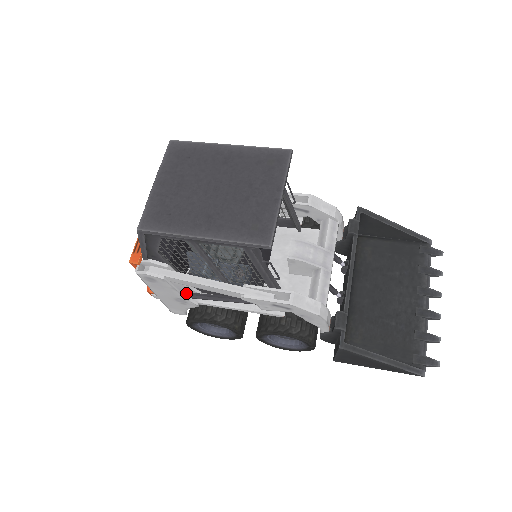
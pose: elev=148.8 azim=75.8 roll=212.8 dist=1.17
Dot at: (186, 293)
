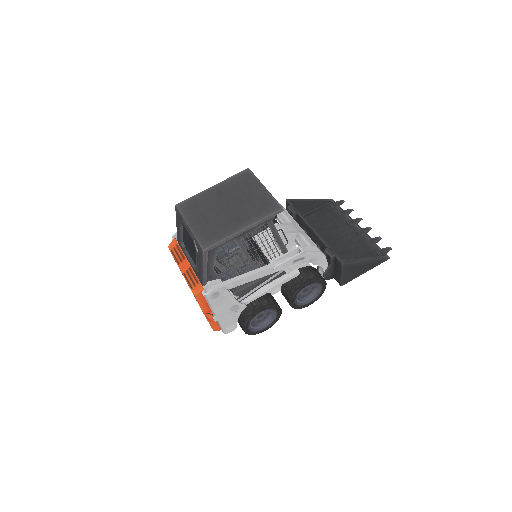
Dot at: occluded
